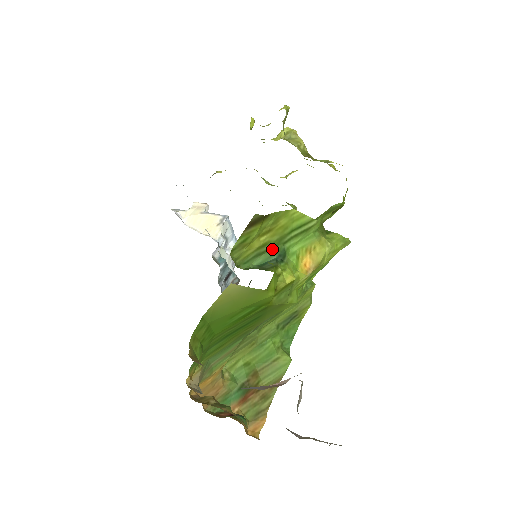
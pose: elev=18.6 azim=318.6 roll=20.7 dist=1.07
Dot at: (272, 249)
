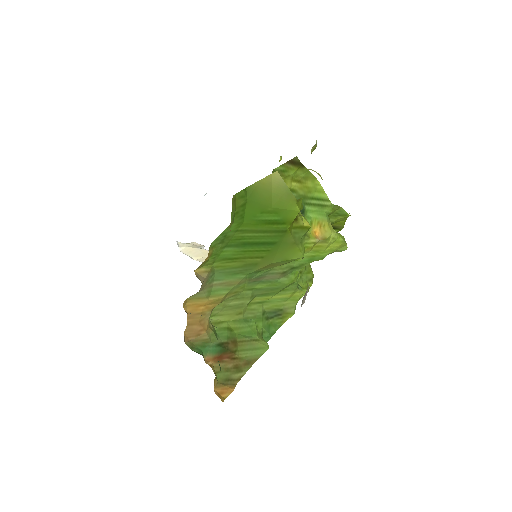
Dot at: occluded
